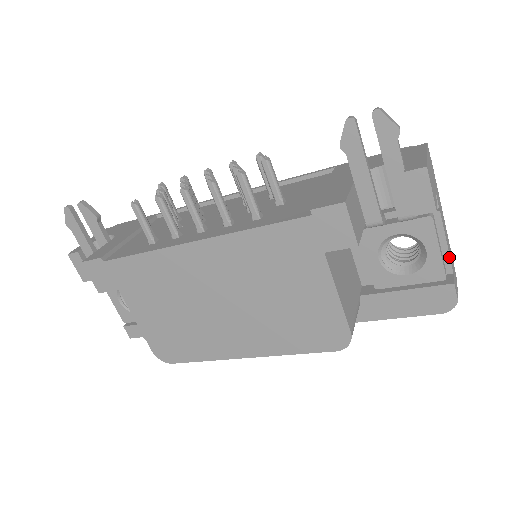
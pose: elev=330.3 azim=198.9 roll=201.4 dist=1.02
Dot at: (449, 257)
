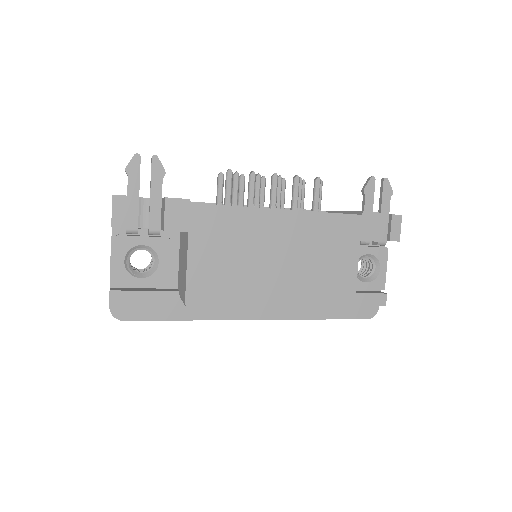
Dot at: occluded
